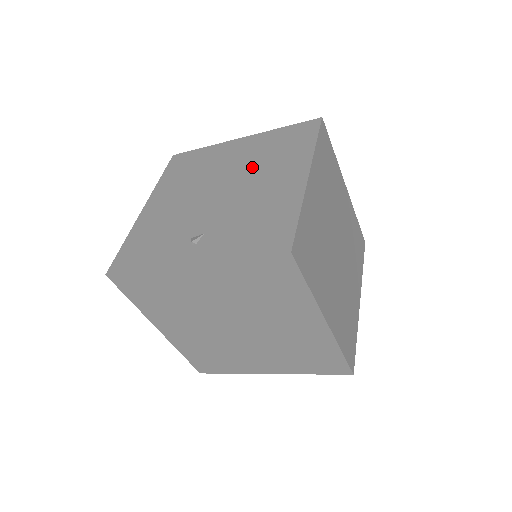
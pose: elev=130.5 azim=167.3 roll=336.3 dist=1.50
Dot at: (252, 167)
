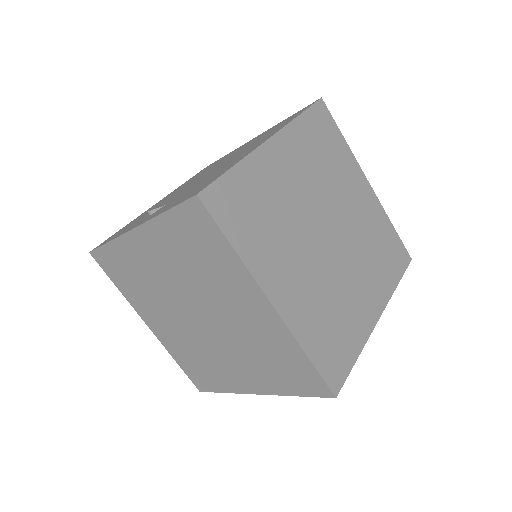
Dot at: (240, 151)
